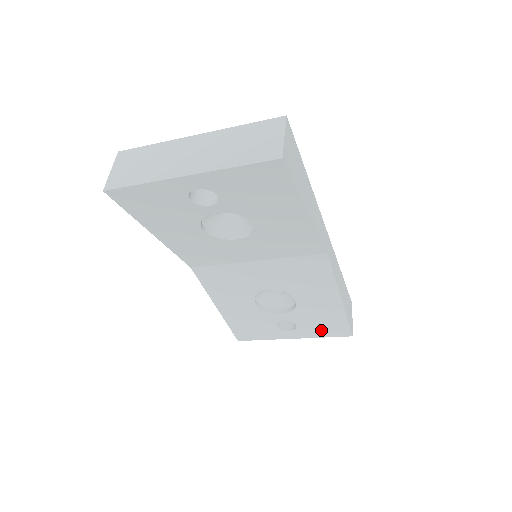
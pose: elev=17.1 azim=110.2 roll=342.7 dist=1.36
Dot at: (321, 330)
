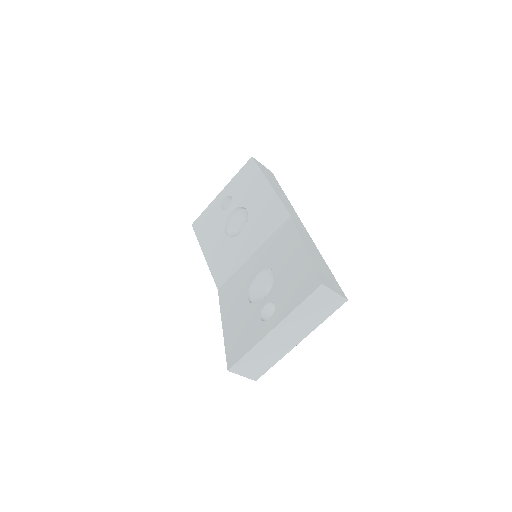
Dot at: (295, 296)
